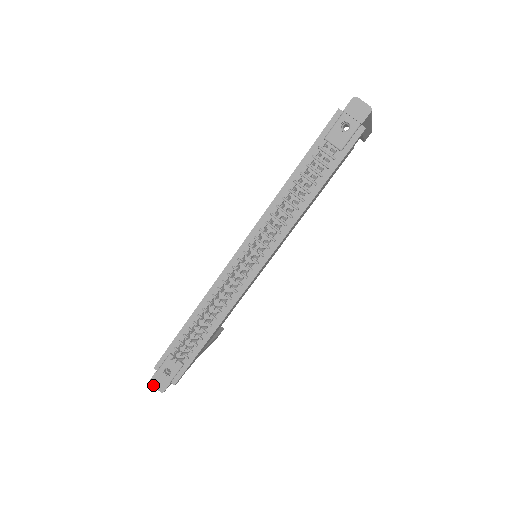
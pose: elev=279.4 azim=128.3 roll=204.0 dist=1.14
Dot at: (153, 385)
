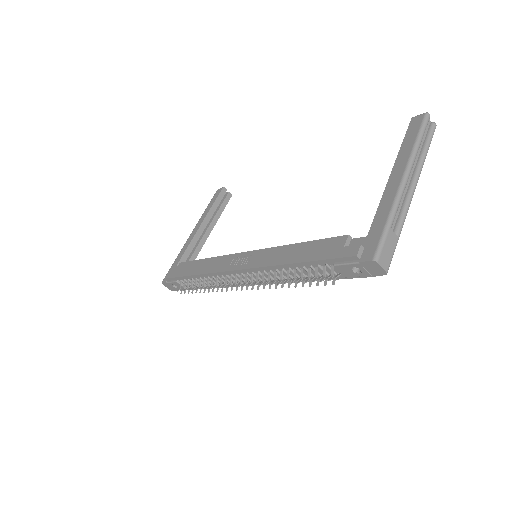
Dot at: (164, 285)
